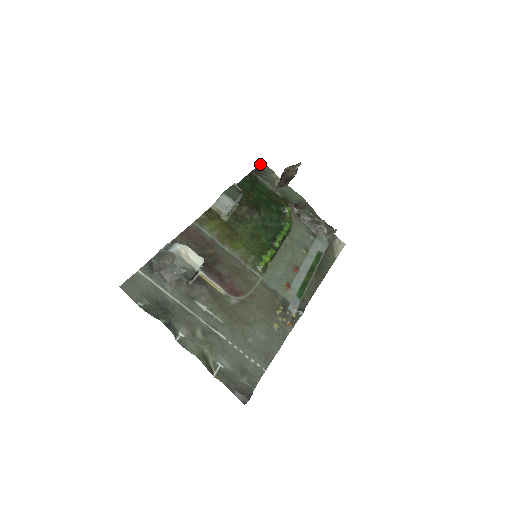
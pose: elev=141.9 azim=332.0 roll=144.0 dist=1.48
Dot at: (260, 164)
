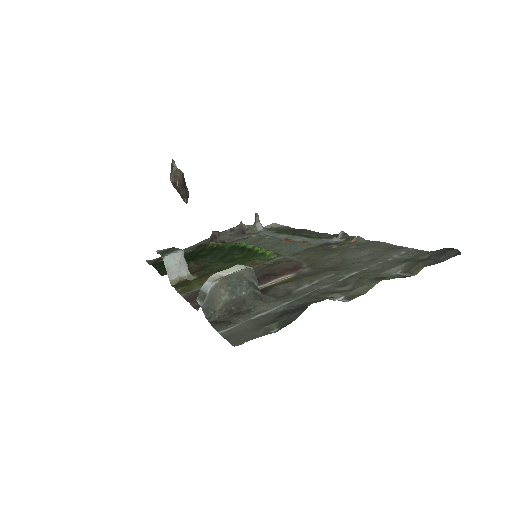
Dot at: (147, 262)
